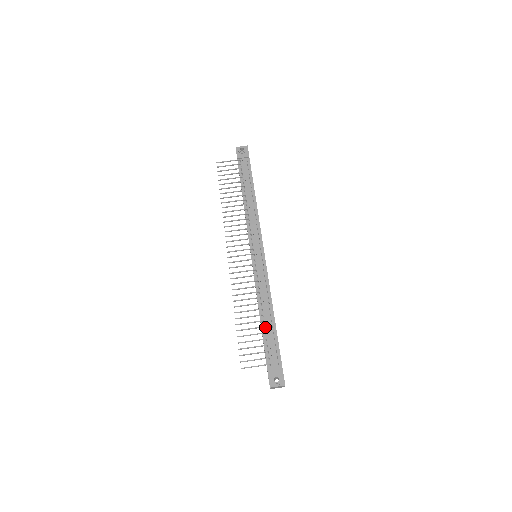
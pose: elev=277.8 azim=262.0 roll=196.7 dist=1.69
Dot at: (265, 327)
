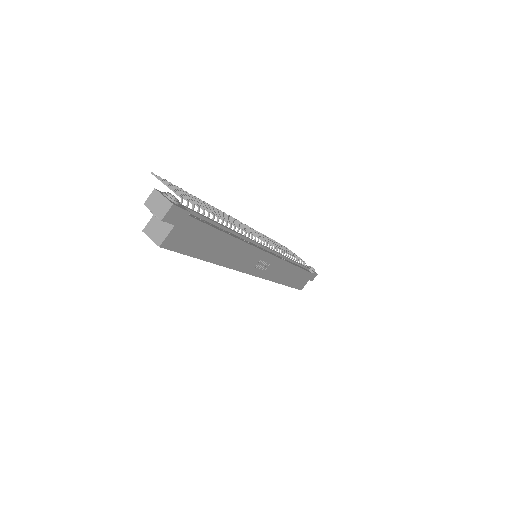
Dot at: occluded
